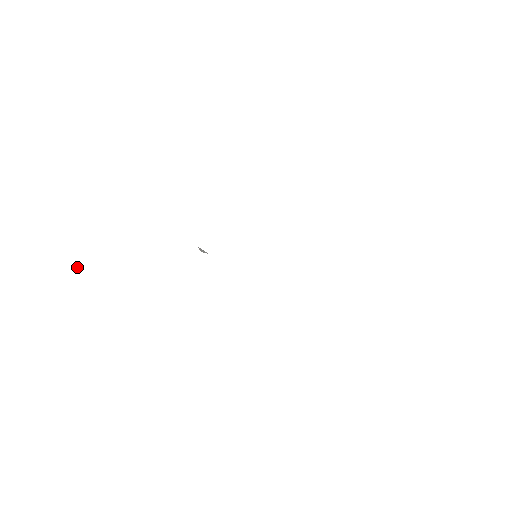
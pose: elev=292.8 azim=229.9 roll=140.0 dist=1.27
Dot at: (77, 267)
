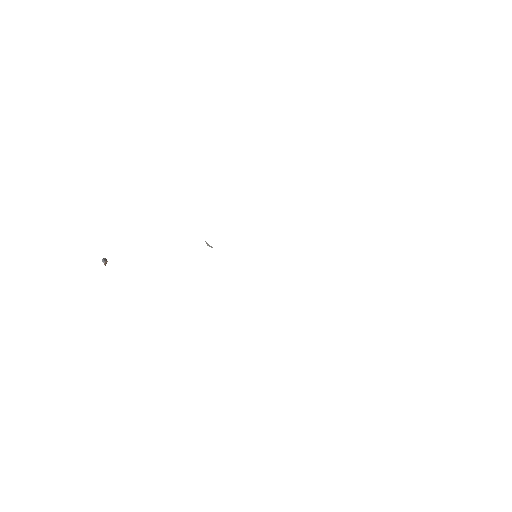
Dot at: (103, 262)
